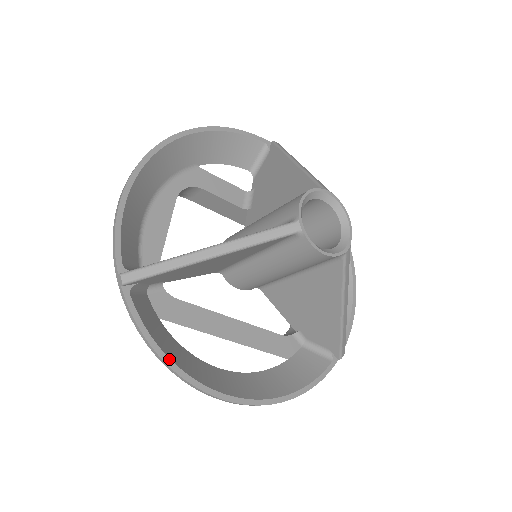
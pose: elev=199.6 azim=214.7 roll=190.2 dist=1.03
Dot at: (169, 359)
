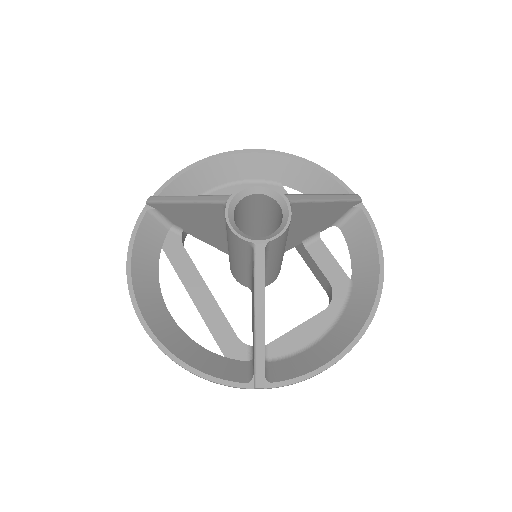
Dot at: (131, 260)
